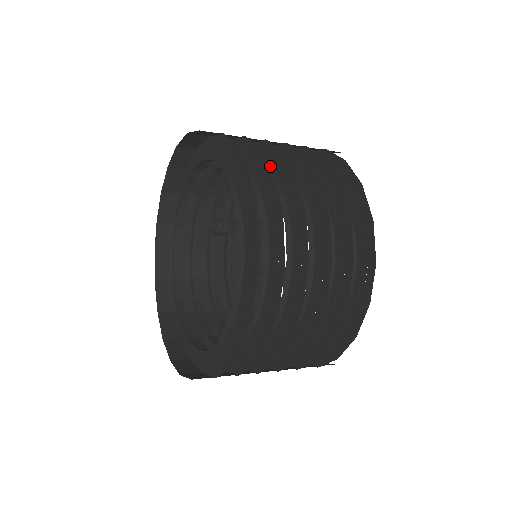
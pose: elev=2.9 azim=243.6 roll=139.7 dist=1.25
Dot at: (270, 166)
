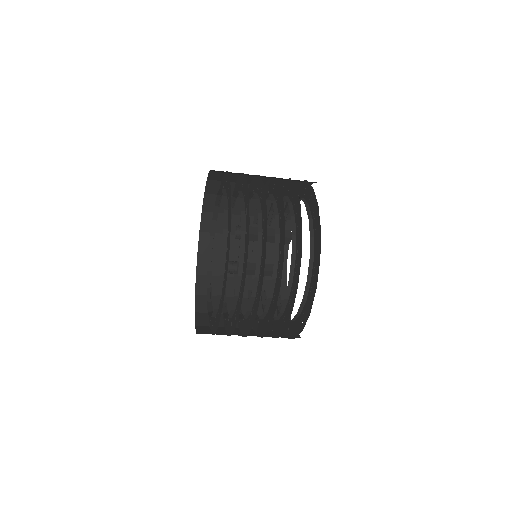
Dot at: occluded
